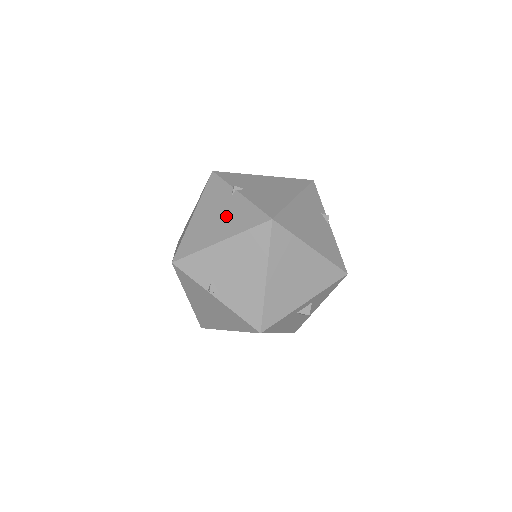
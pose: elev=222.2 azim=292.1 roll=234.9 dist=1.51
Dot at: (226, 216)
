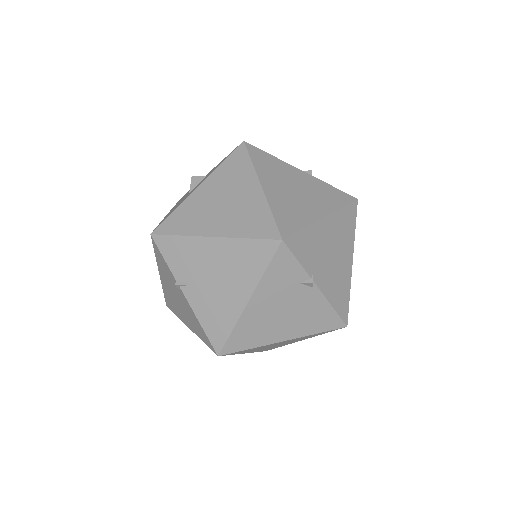
Dot at: (183, 309)
